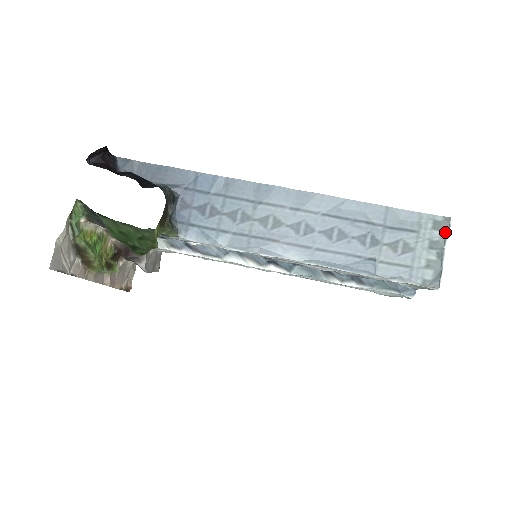
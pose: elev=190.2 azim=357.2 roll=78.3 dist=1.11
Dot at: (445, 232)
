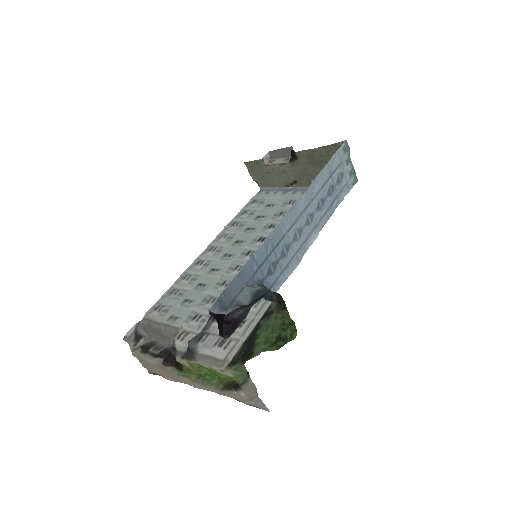
Dot at: (348, 150)
